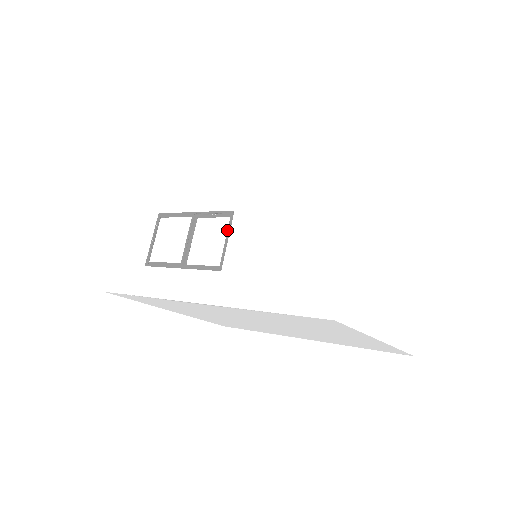
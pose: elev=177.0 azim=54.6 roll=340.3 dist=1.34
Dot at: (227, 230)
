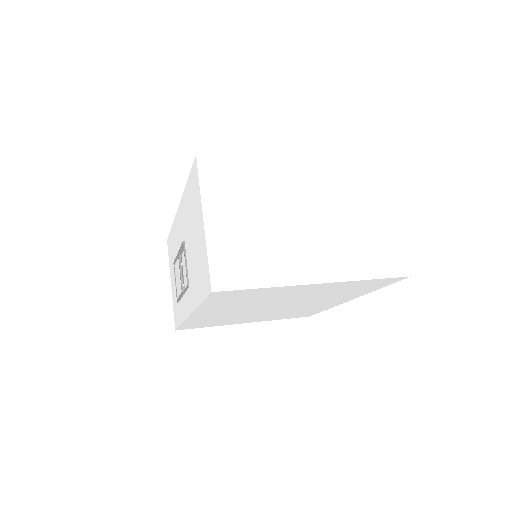
Dot at: (184, 256)
